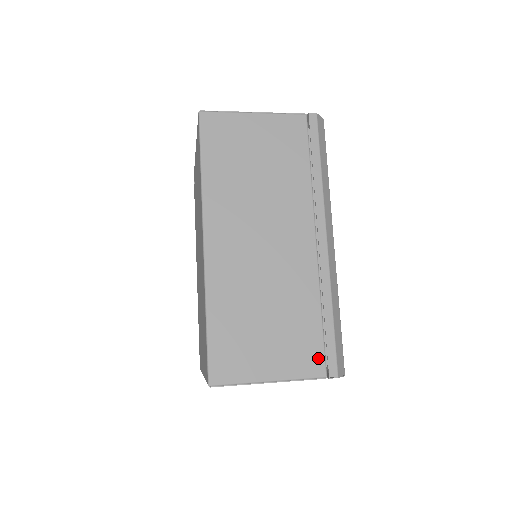
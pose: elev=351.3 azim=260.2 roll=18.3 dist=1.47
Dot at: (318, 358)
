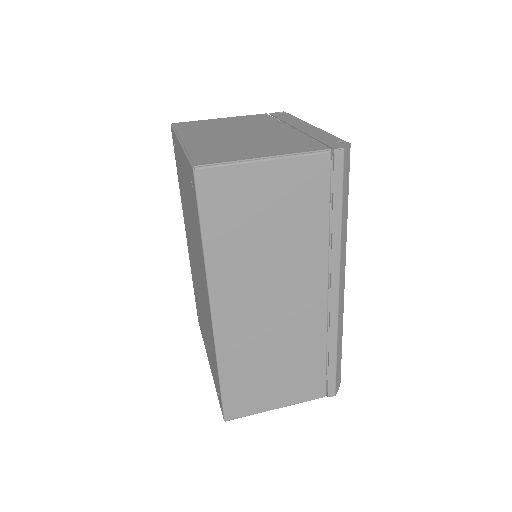
Dot at: (320, 386)
